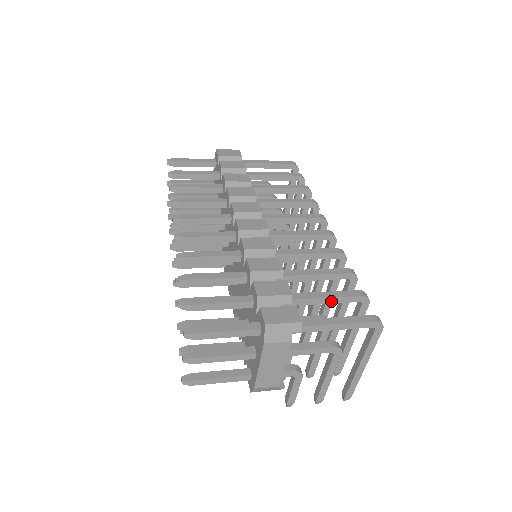
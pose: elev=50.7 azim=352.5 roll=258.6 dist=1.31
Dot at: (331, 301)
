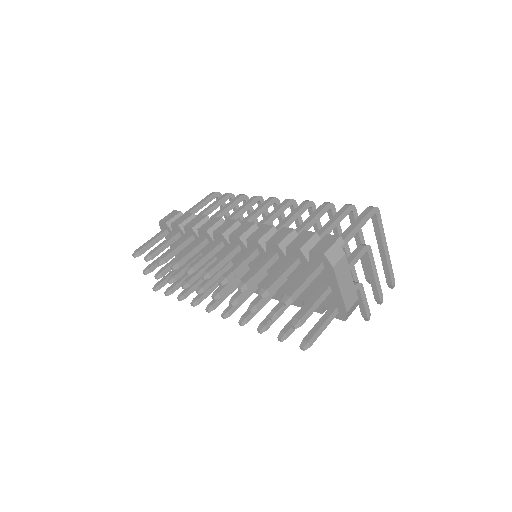
Dot at: (337, 223)
